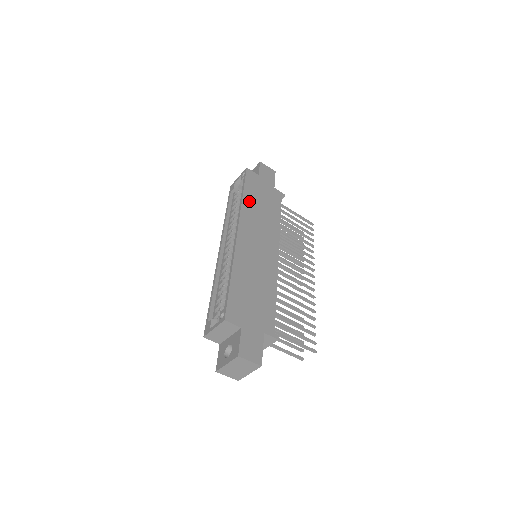
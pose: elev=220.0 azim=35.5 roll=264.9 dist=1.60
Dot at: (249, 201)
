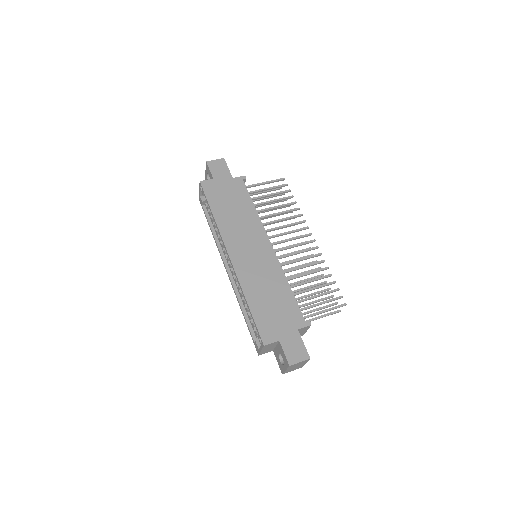
Dot at: (221, 216)
